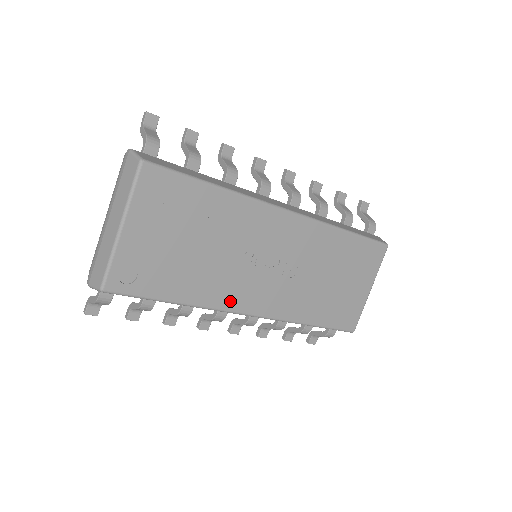
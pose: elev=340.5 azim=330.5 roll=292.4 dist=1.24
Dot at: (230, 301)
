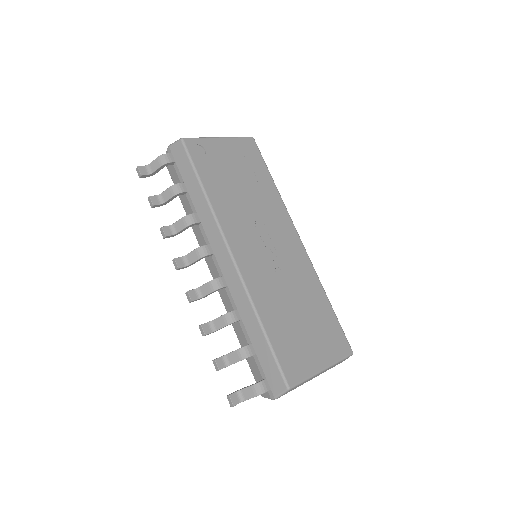
Dot at: (230, 230)
